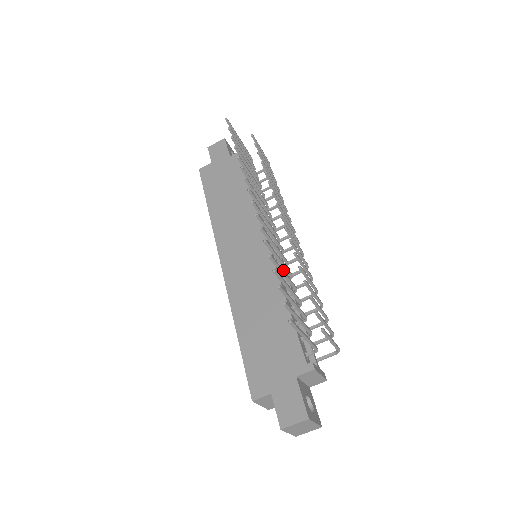
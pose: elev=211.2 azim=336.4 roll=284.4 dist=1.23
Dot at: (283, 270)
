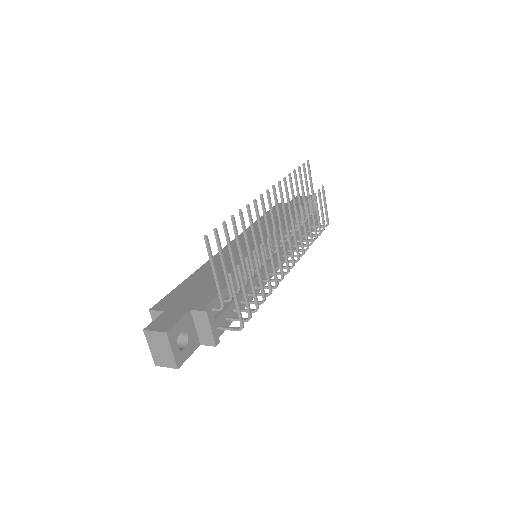
Dot at: (248, 240)
